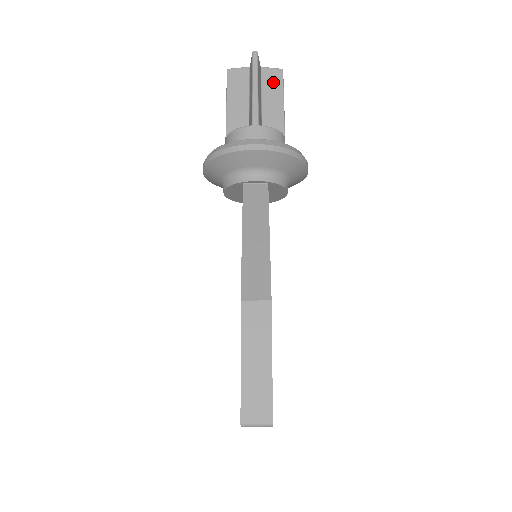
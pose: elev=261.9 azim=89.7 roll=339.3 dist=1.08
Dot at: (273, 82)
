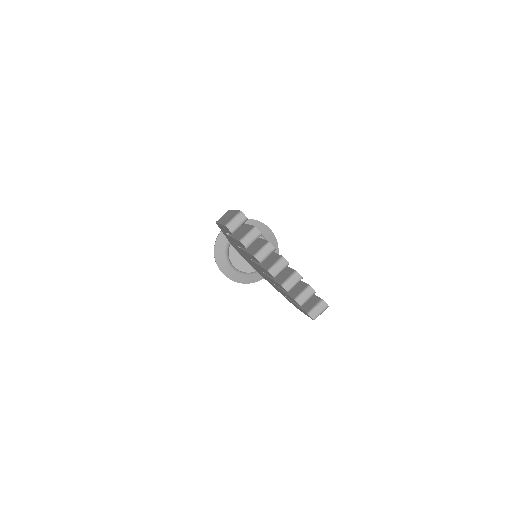
Dot at: occluded
